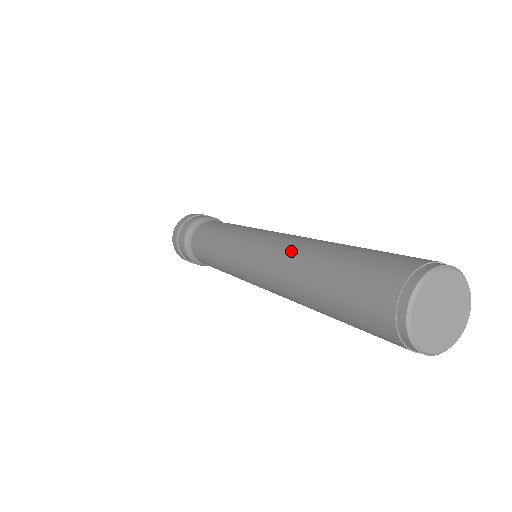
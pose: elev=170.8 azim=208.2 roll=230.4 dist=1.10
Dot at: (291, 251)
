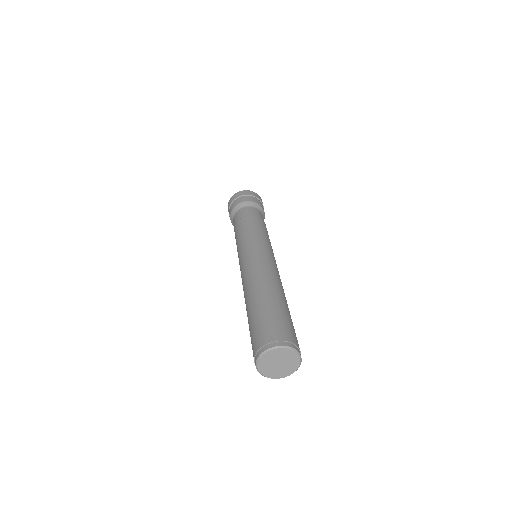
Dot at: (249, 285)
